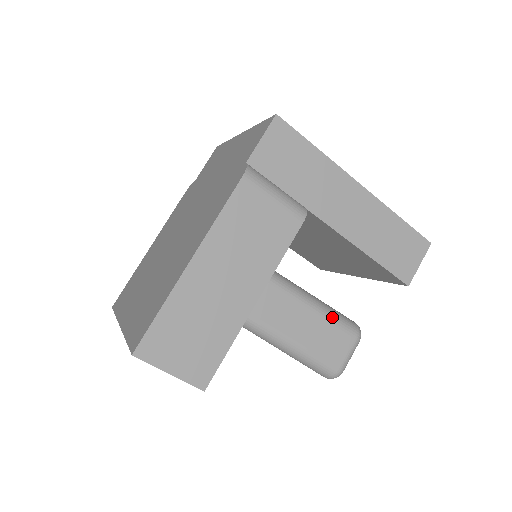
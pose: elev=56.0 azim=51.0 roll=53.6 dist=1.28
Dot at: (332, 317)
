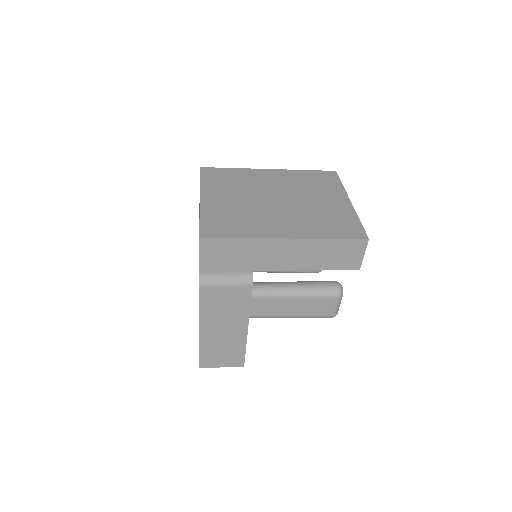
Dot at: (313, 296)
